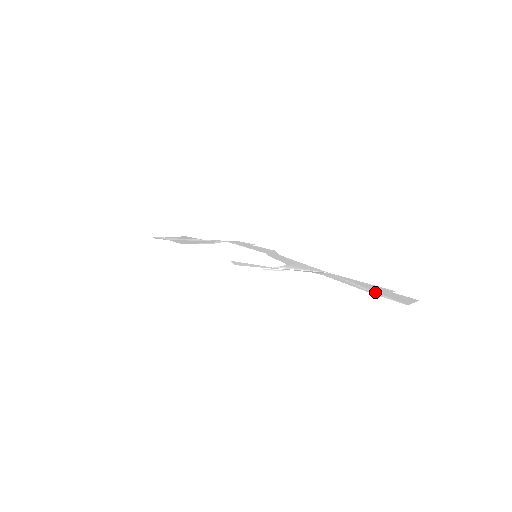
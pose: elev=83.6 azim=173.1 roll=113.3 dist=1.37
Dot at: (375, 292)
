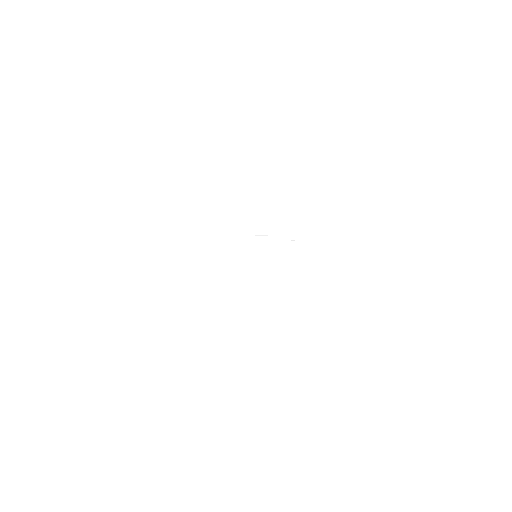
Dot at: occluded
